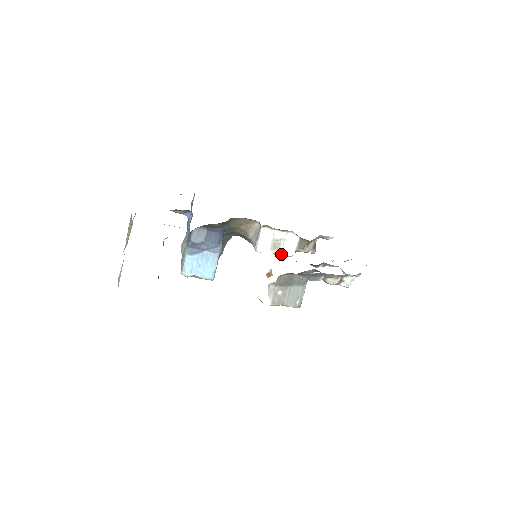
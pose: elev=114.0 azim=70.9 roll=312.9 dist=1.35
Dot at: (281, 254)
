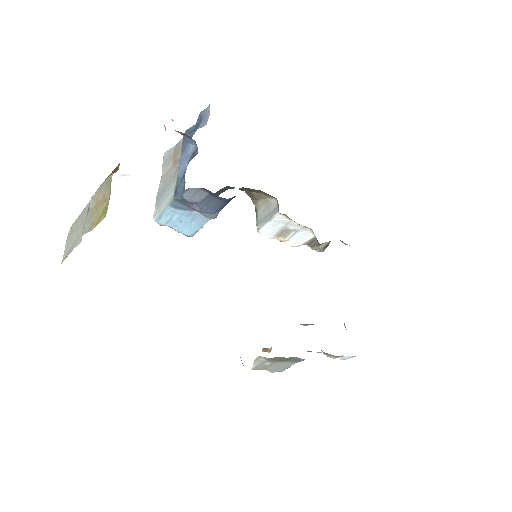
Dot at: (284, 242)
